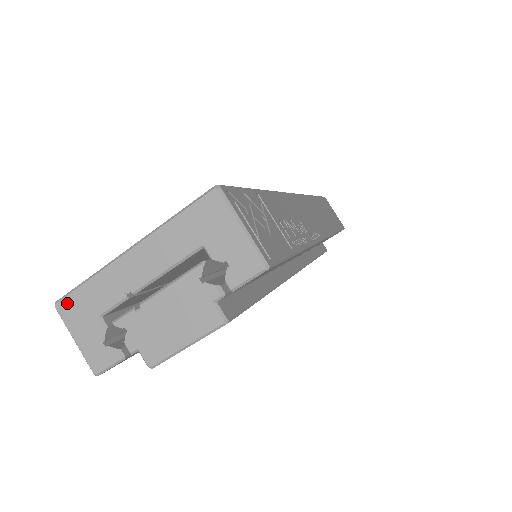
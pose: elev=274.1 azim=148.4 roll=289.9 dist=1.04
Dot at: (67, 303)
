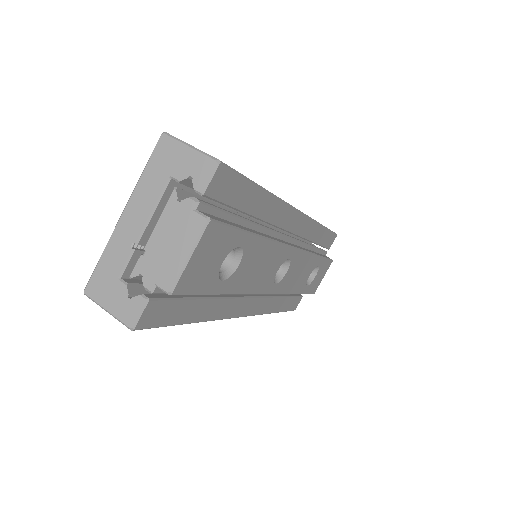
Dot at: (92, 284)
